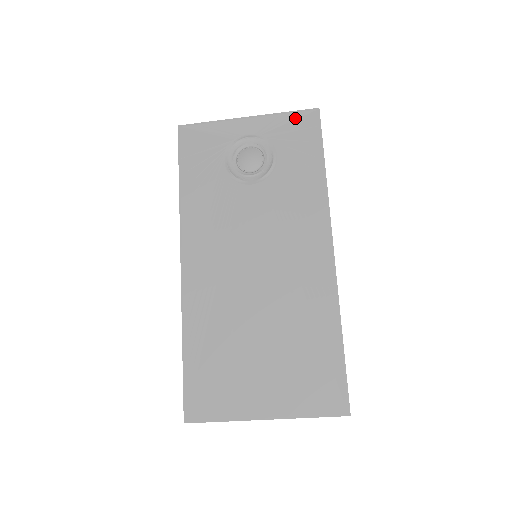
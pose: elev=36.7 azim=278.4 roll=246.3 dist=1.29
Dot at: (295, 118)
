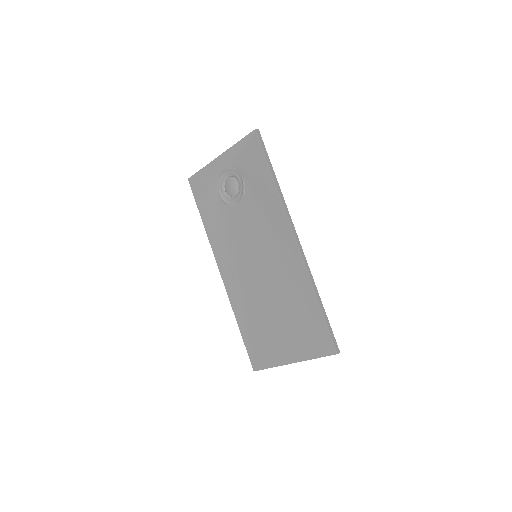
Dot at: (245, 144)
